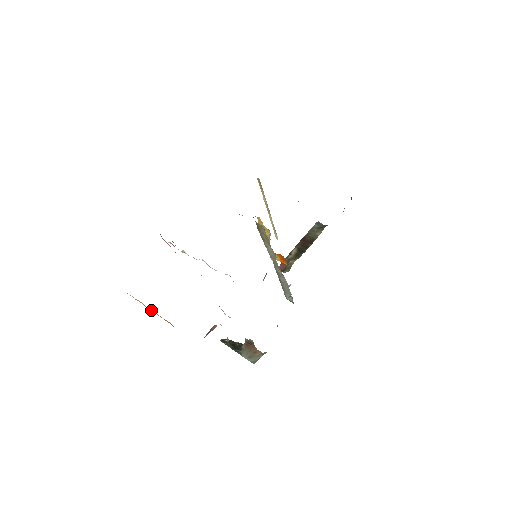
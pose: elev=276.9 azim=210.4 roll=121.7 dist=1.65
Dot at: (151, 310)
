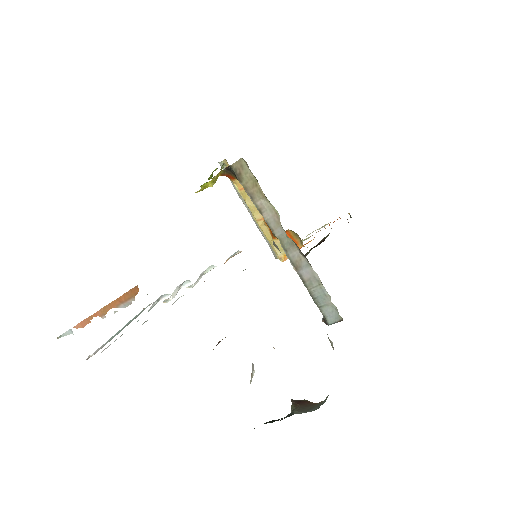
Dot at: (100, 313)
